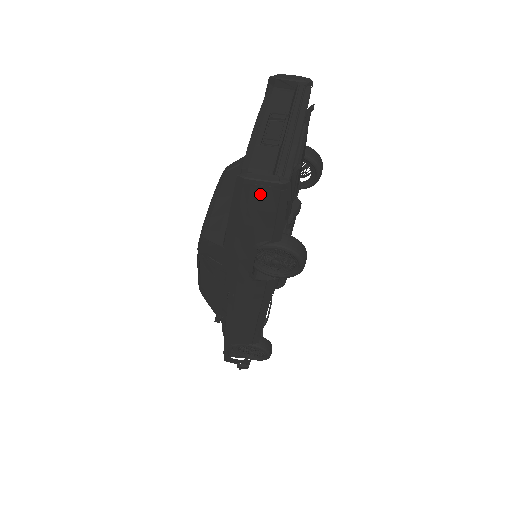
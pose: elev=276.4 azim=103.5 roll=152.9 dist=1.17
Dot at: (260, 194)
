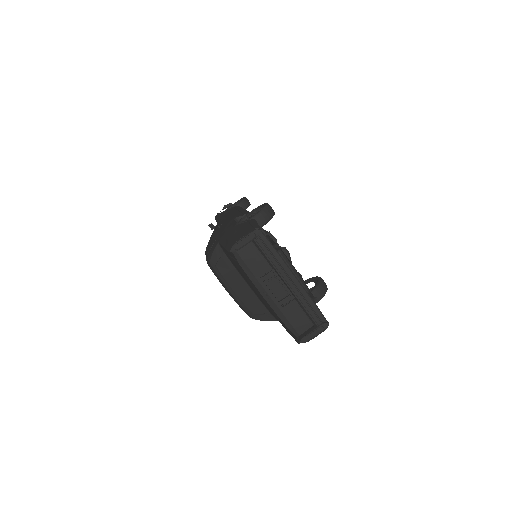
Dot at: occluded
